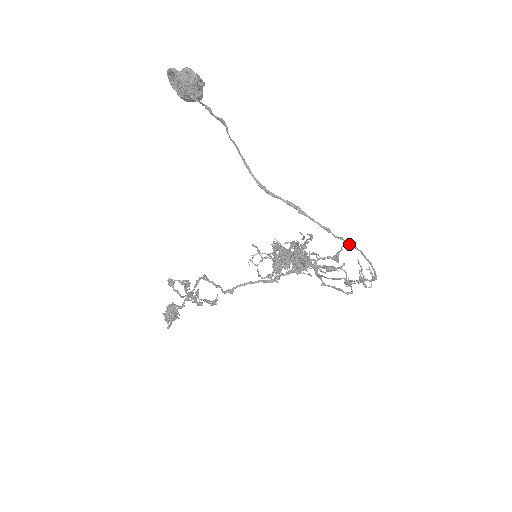
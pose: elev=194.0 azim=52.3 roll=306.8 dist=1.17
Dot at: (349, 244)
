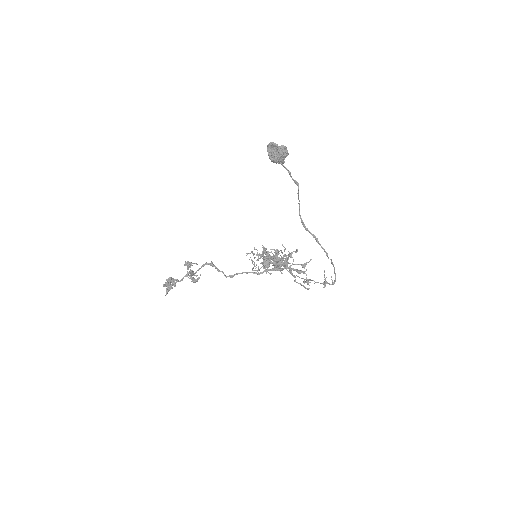
Dot at: occluded
